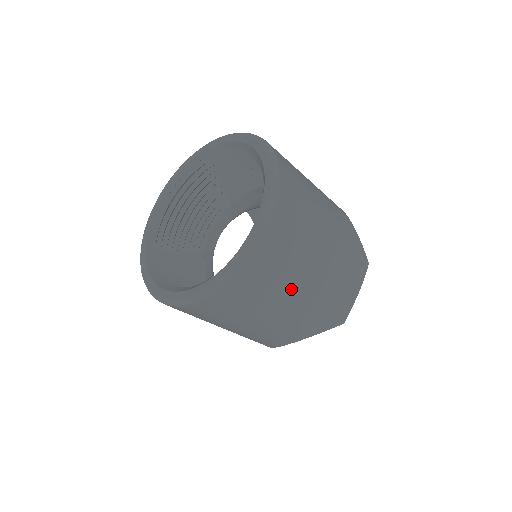
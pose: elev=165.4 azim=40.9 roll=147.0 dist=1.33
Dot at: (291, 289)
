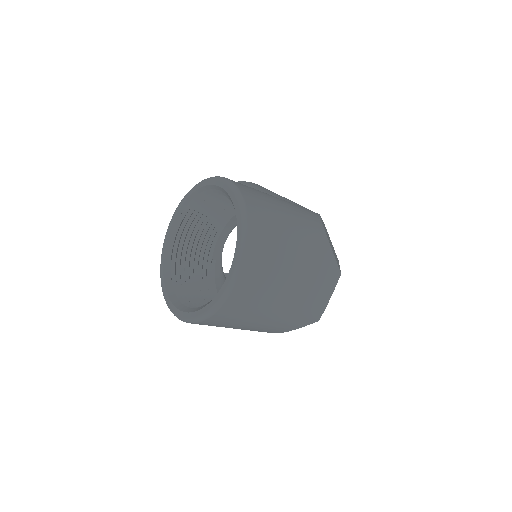
Dot at: (265, 310)
